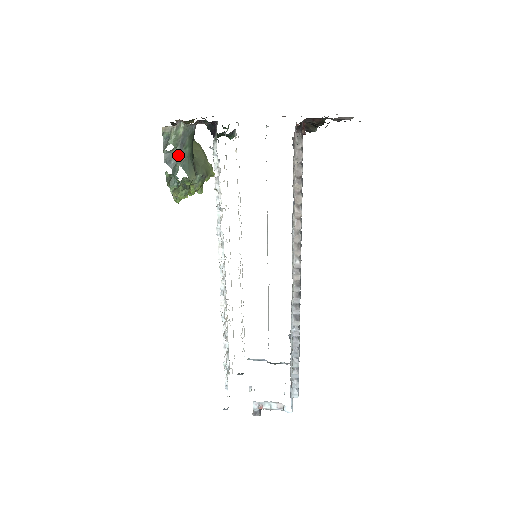
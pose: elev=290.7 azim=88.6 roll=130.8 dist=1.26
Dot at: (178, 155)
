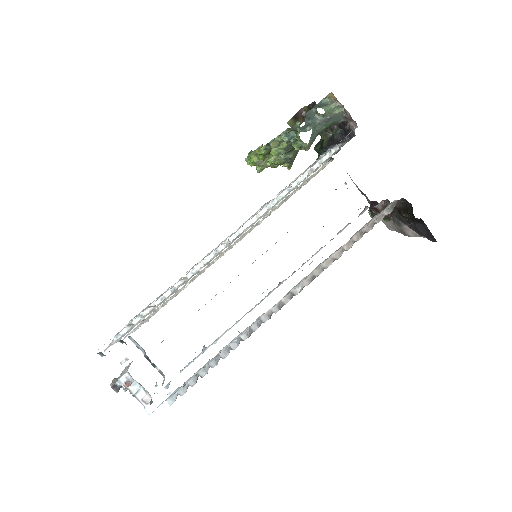
Dot at: (317, 122)
